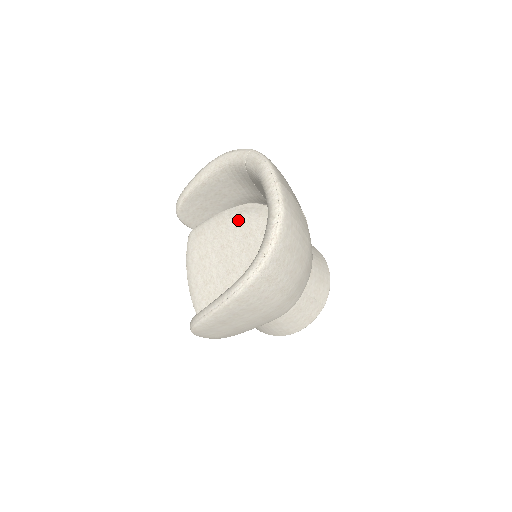
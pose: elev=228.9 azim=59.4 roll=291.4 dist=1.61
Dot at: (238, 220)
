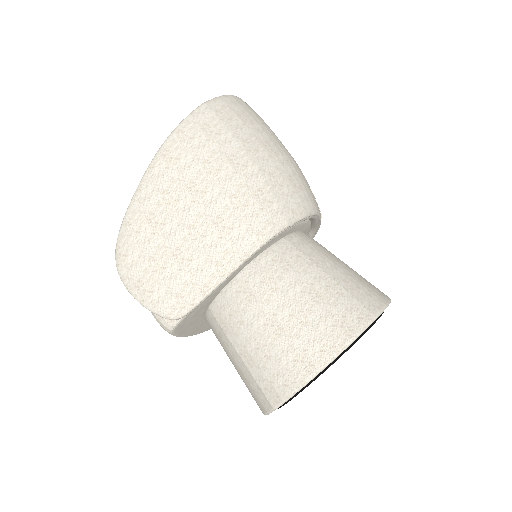
Dot at: occluded
